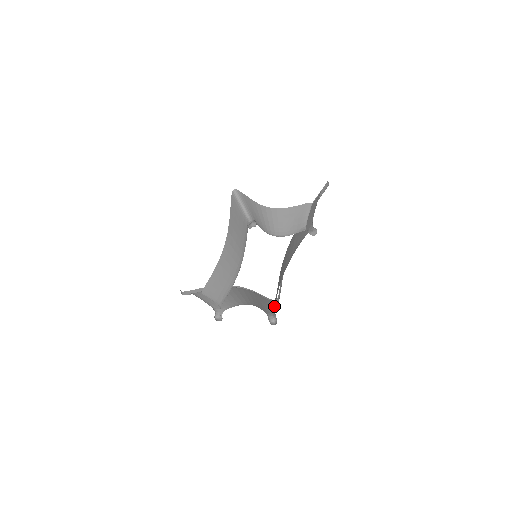
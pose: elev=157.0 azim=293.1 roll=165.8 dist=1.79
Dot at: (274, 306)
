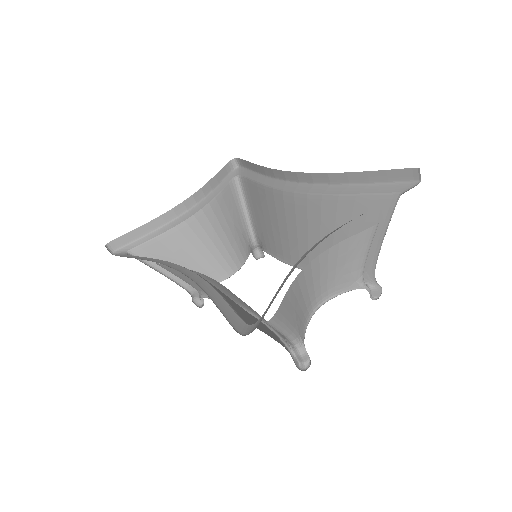
Dot at: (251, 218)
